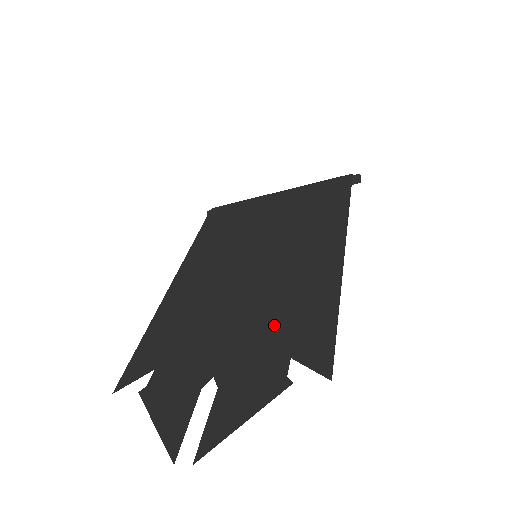
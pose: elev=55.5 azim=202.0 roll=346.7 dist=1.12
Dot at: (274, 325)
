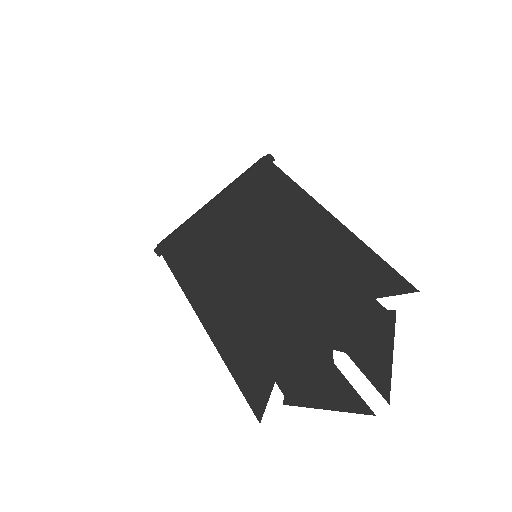
Dot at: (337, 289)
